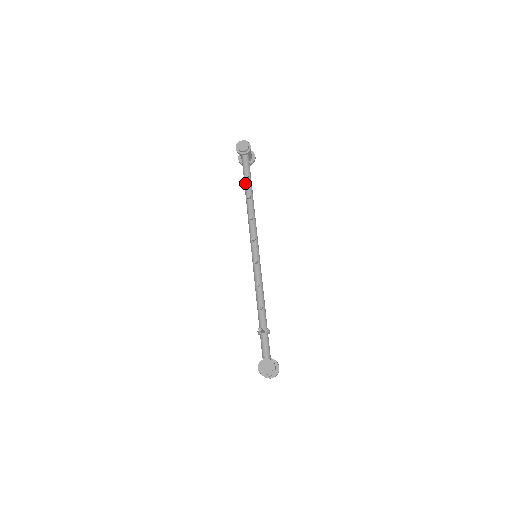
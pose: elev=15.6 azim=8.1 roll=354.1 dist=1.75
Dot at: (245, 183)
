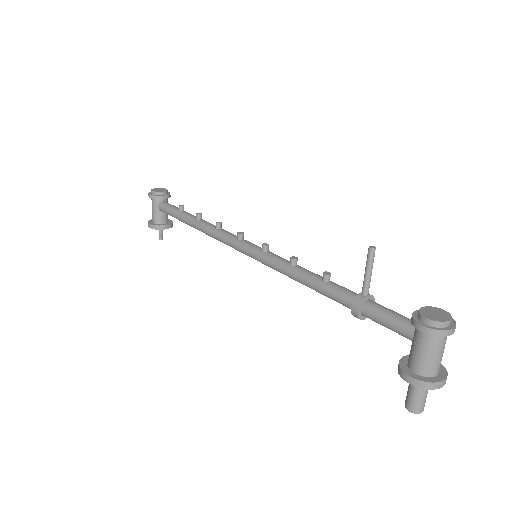
Dot at: (182, 214)
